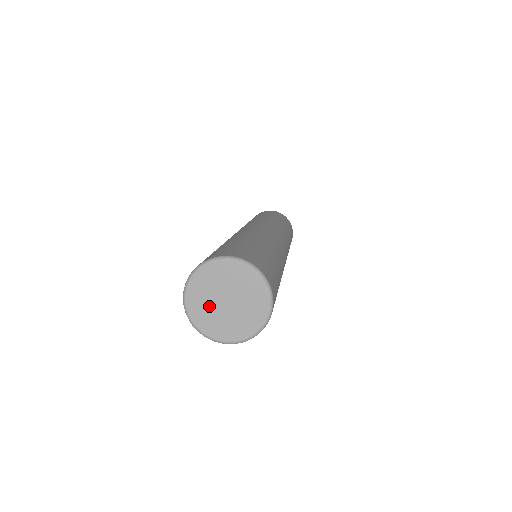
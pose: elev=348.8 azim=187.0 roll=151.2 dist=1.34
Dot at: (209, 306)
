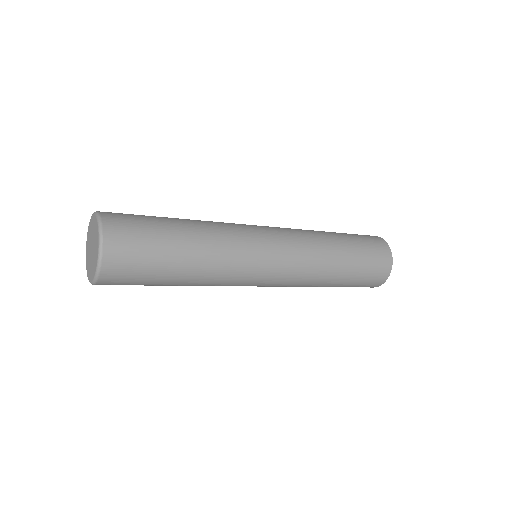
Dot at: (89, 251)
